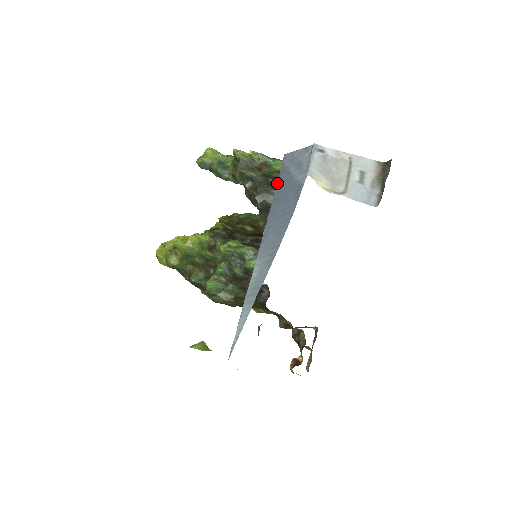
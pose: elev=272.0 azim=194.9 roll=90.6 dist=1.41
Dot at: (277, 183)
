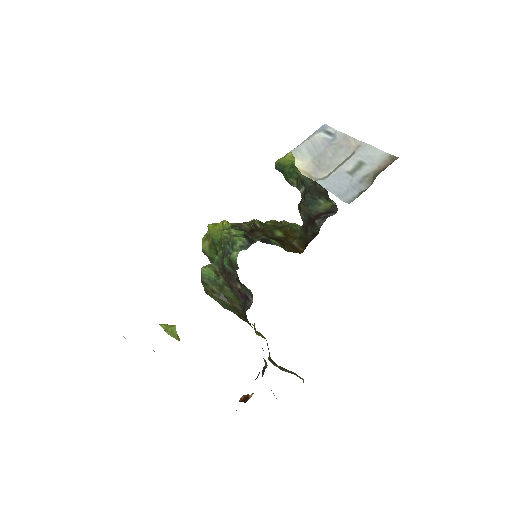
Dot at: occluded
